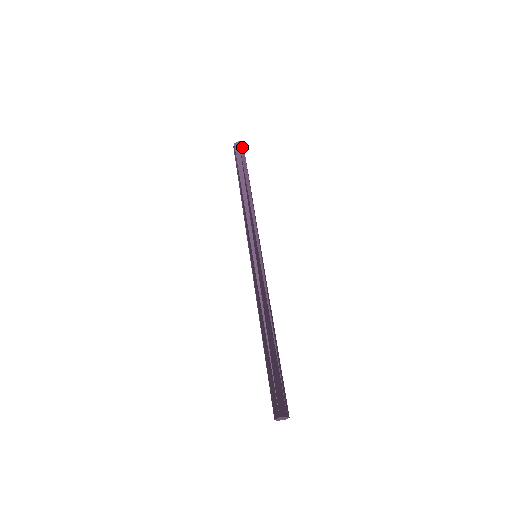
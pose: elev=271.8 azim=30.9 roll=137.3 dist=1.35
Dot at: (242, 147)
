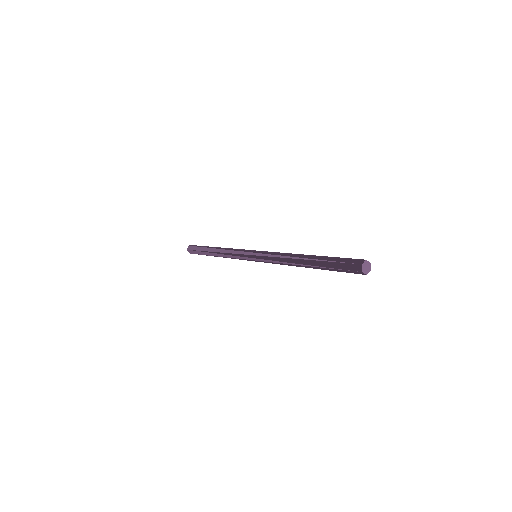
Dot at: occluded
